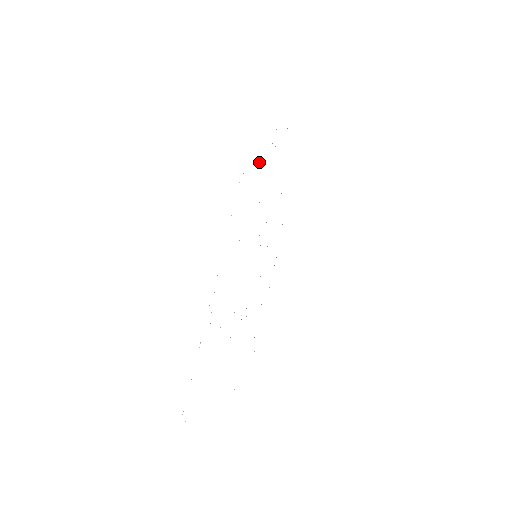
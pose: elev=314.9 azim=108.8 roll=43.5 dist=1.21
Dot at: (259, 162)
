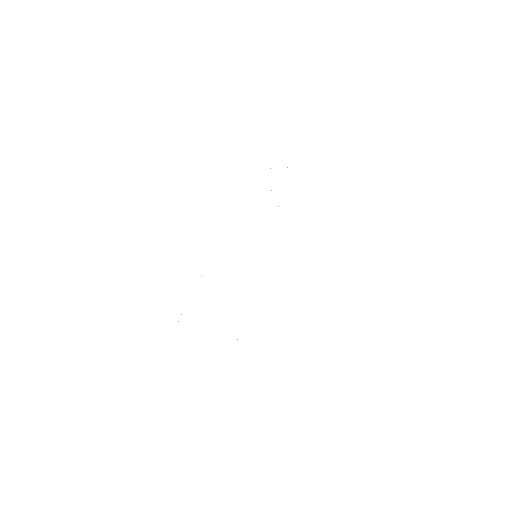
Dot at: occluded
